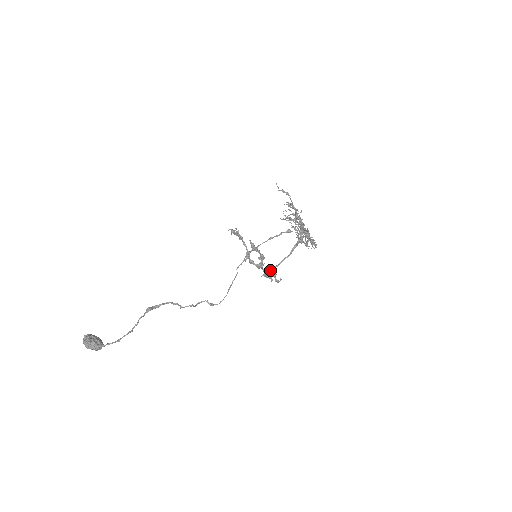
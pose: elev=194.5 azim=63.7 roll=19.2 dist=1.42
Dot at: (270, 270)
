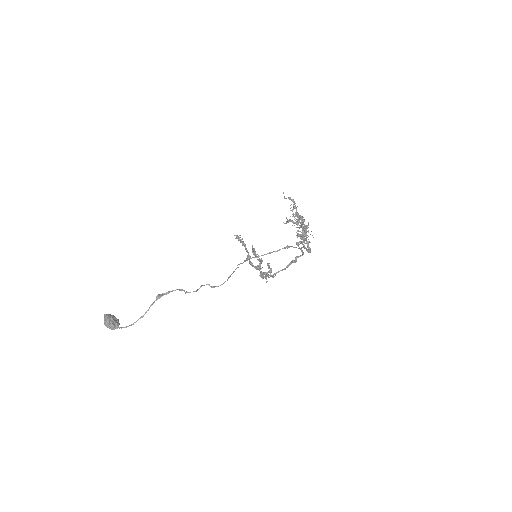
Dot at: (266, 276)
